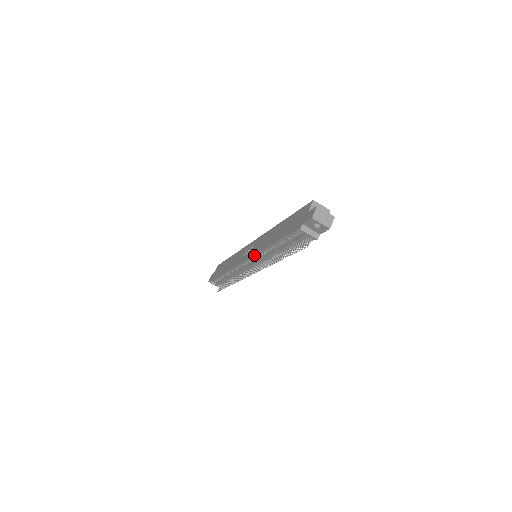
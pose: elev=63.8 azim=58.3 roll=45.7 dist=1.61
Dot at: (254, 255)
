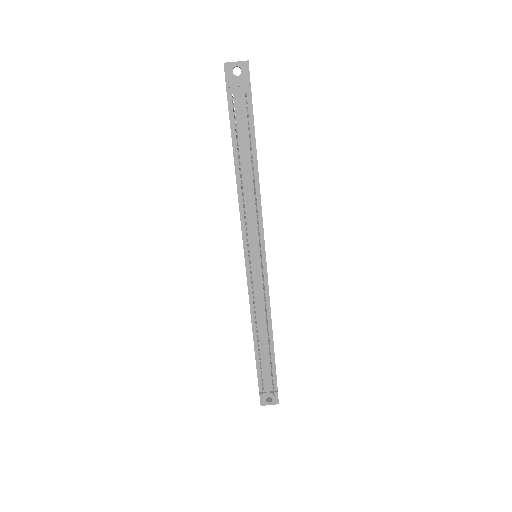
Dot at: (241, 229)
